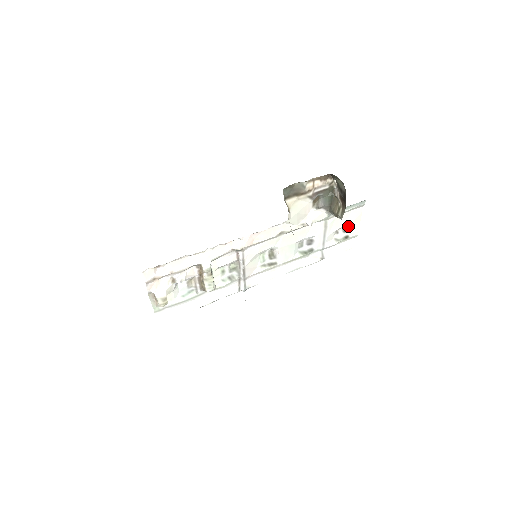
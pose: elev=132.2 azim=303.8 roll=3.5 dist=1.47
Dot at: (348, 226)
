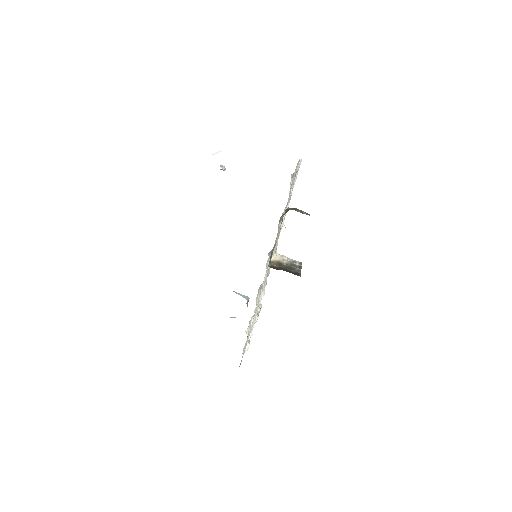
Dot at: (293, 173)
